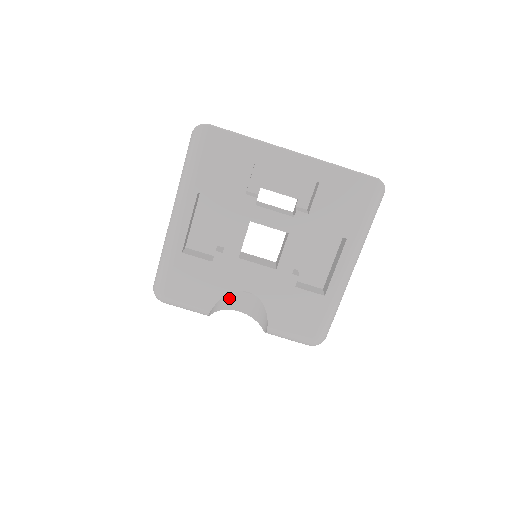
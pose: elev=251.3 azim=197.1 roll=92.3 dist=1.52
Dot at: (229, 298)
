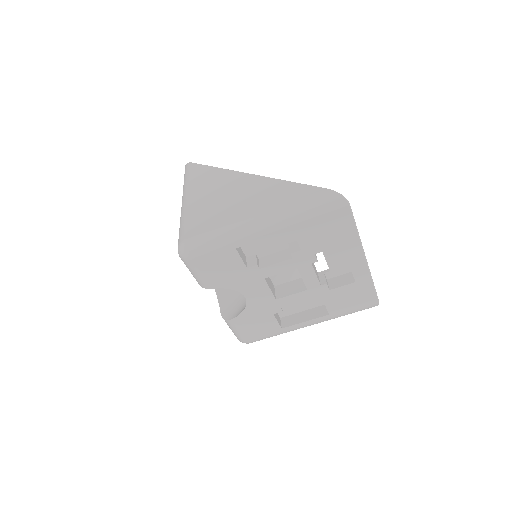
Dot at: occluded
